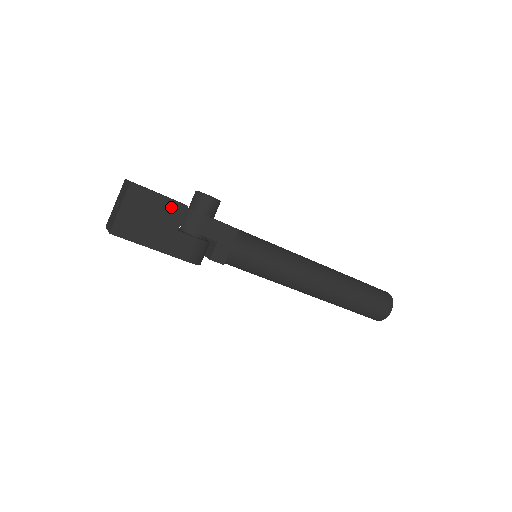
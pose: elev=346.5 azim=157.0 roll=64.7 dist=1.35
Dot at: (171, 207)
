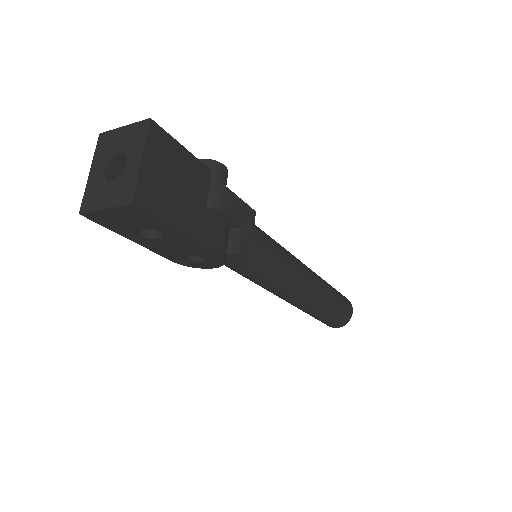
Dot at: (196, 169)
